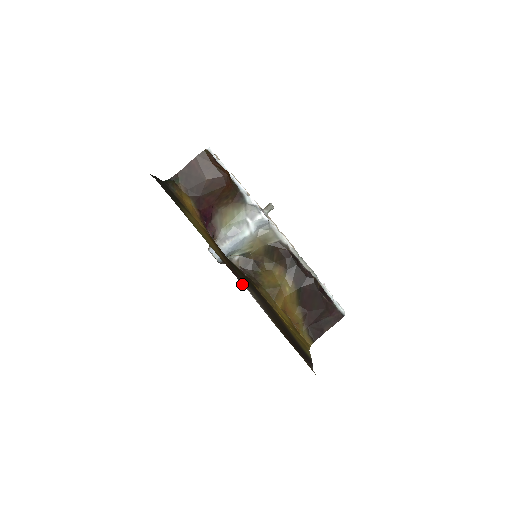
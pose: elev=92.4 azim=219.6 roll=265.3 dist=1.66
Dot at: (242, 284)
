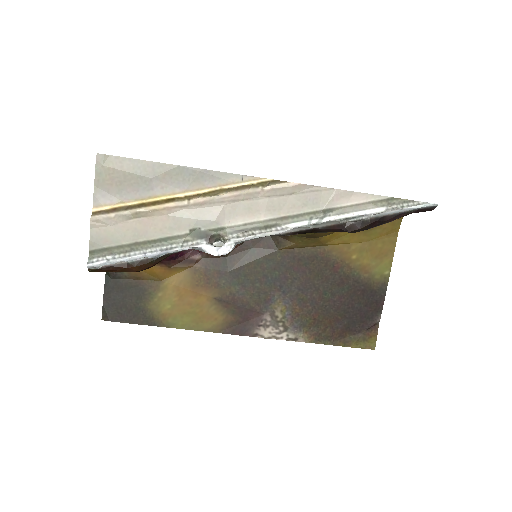
Dot at: (257, 336)
